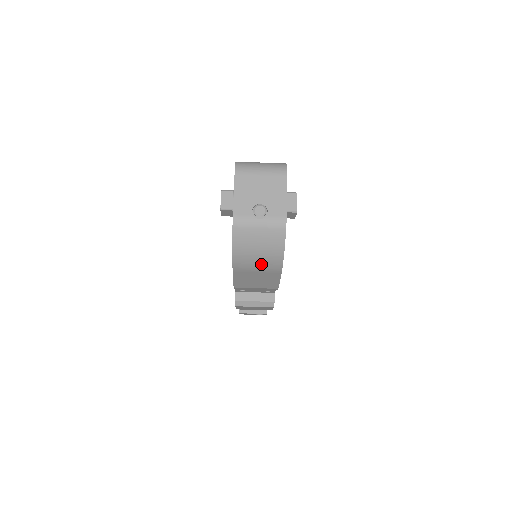
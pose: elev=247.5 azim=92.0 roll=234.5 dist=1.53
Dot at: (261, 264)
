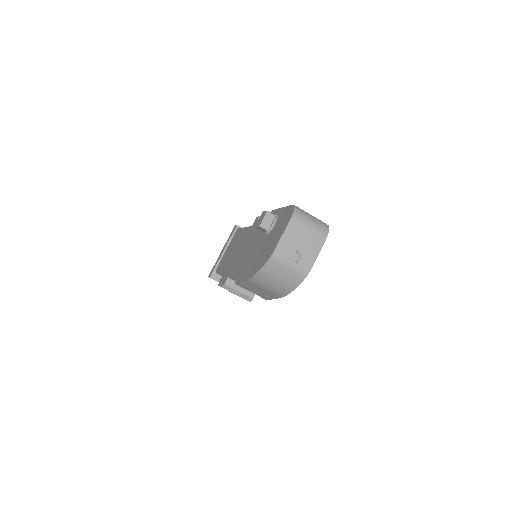
Dot at: (272, 288)
